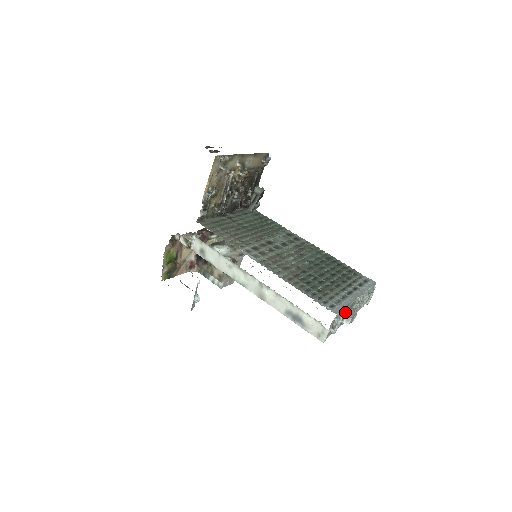
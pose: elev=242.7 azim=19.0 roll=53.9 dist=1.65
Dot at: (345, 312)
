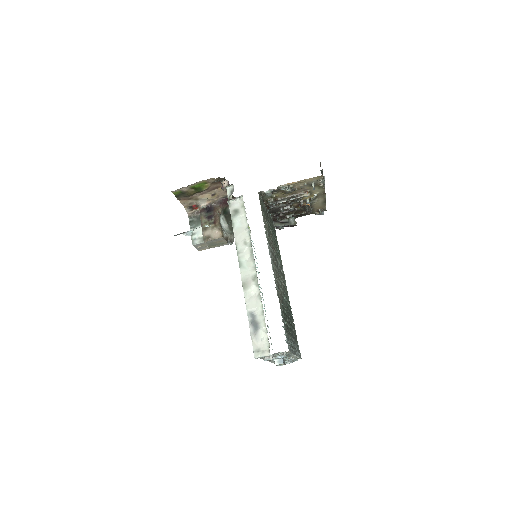
Dot at: (287, 355)
